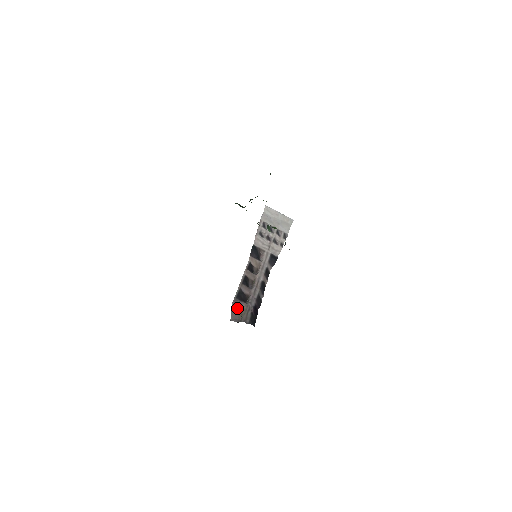
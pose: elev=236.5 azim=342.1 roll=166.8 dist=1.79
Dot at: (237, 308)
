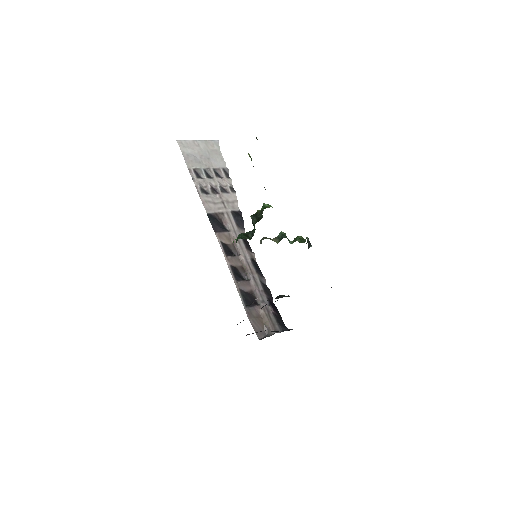
Dot at: (256, 319)
